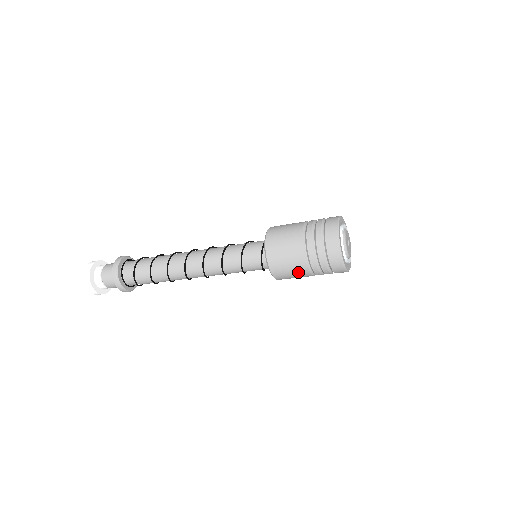
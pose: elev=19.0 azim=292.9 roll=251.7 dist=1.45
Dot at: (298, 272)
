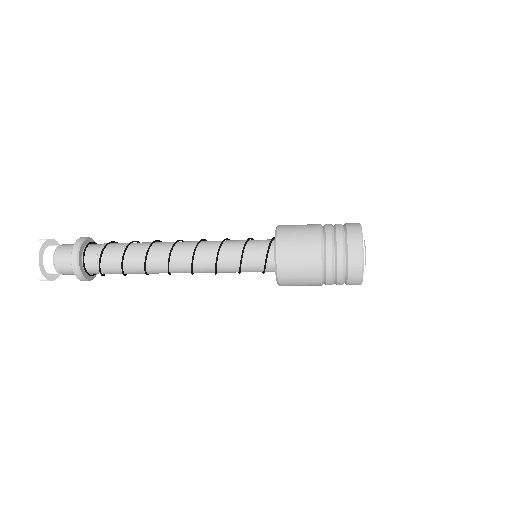
Dot at: (308, 277)
